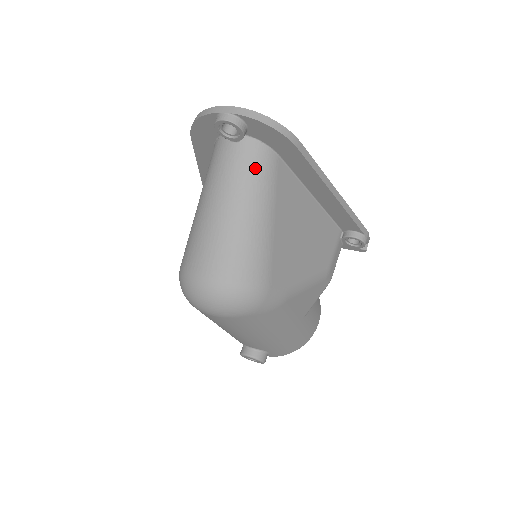
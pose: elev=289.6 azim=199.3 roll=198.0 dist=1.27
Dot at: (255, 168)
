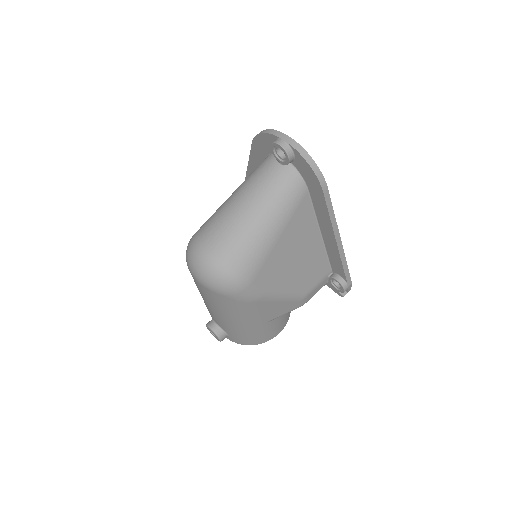
Dot at: (285, 191)
